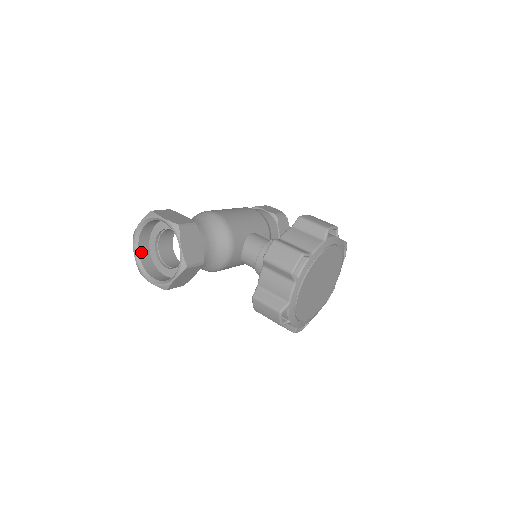
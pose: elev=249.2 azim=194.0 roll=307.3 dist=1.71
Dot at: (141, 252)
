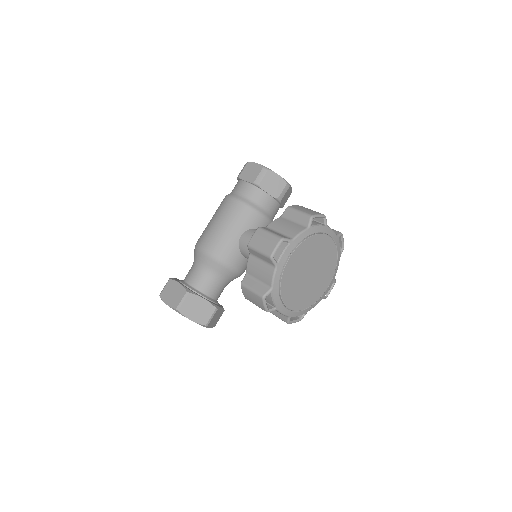
Dot at: occluded
